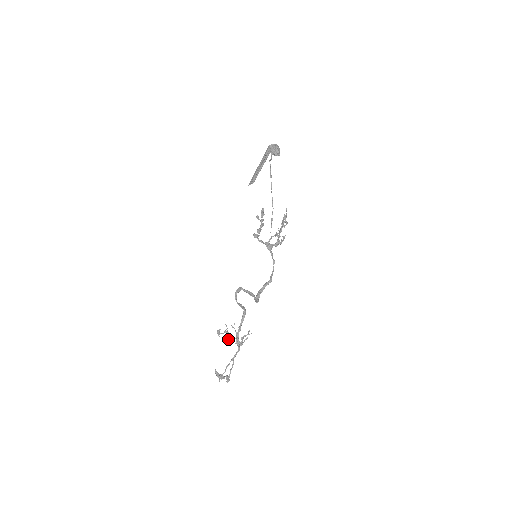
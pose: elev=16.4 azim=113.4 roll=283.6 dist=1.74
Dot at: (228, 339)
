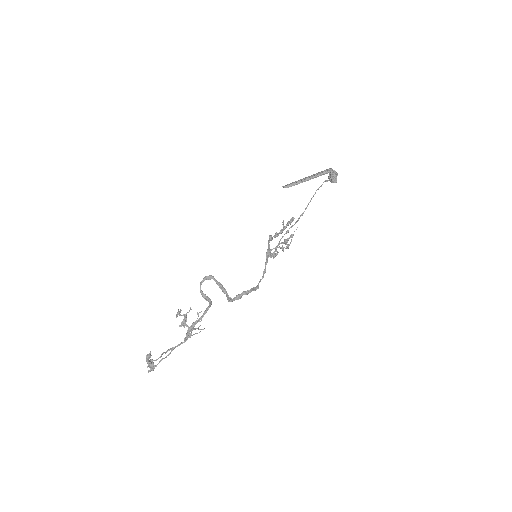
Dot at: (183, 324)
